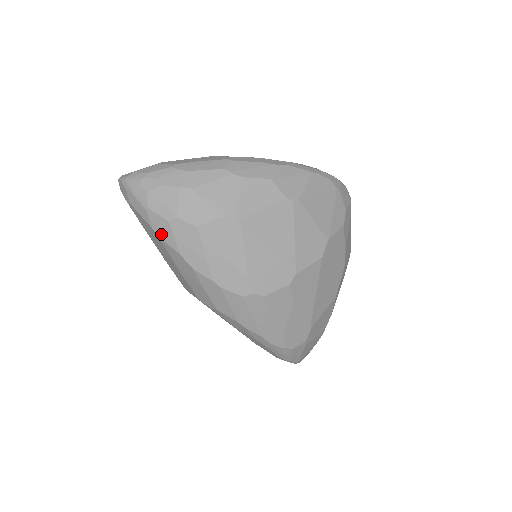
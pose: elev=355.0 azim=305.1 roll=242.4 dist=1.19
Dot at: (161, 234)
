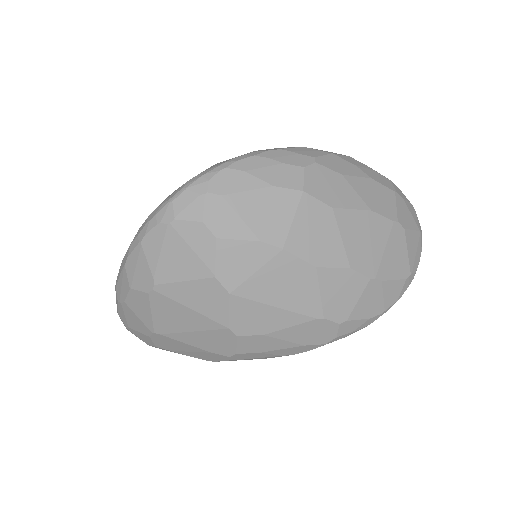
Dot at: occluded
